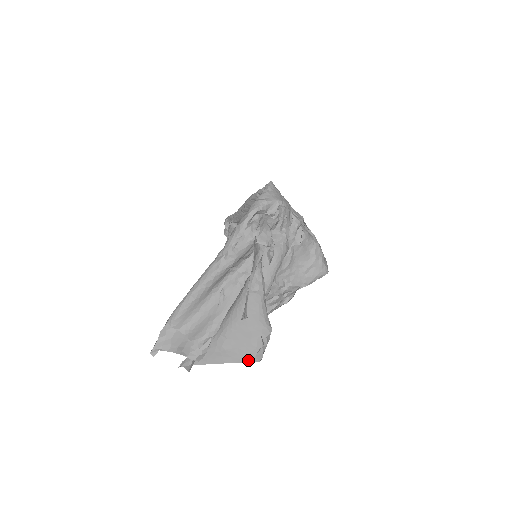
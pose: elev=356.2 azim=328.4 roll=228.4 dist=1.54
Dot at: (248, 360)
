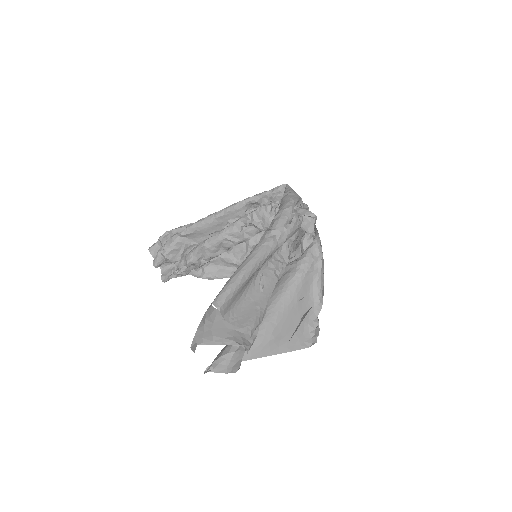
Dot at: (297, 348)
